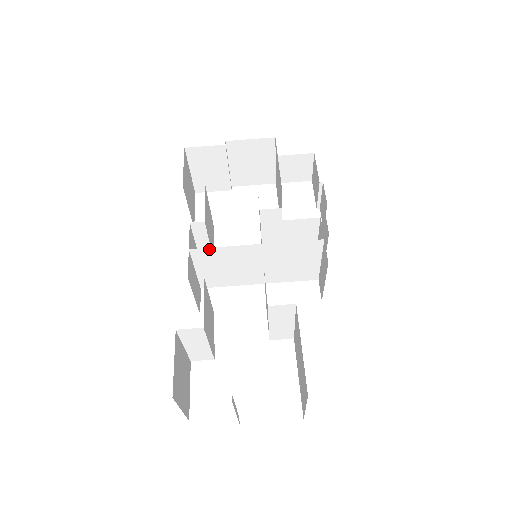
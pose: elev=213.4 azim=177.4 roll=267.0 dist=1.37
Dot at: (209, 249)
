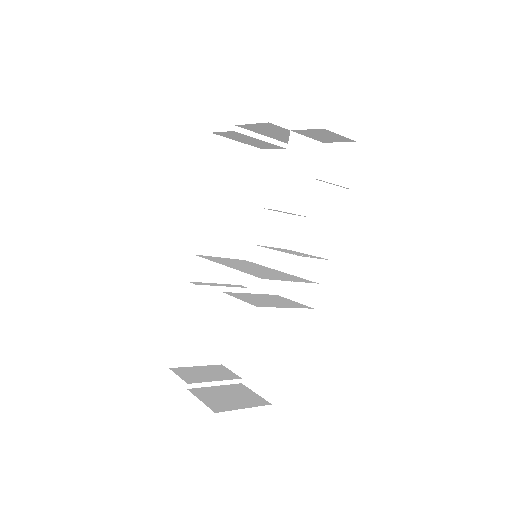
Dot at: (204, 257)
